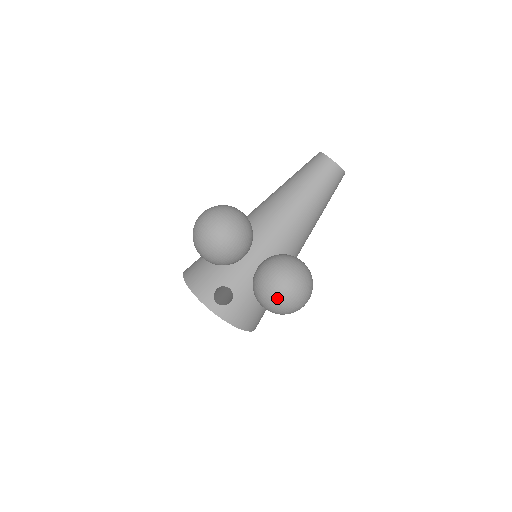
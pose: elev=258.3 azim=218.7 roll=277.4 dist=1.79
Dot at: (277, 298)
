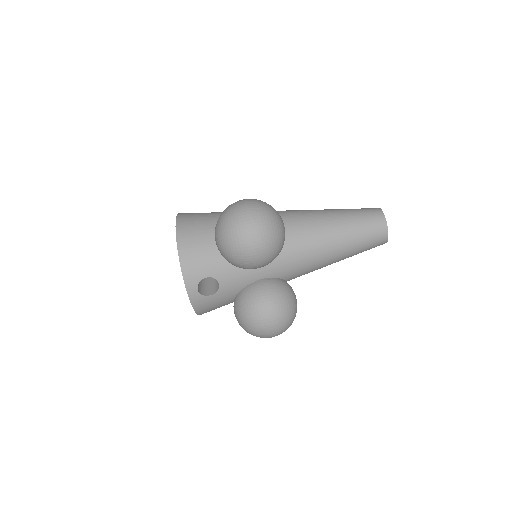
Dot at: (259, 328)
